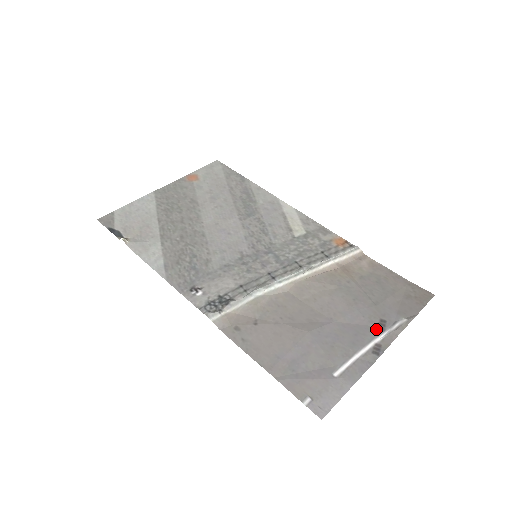
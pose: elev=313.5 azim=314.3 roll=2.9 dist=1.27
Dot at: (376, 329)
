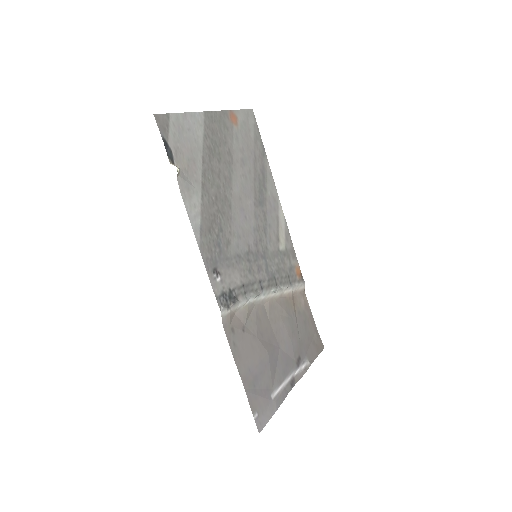
Dot at: (296, 364)
